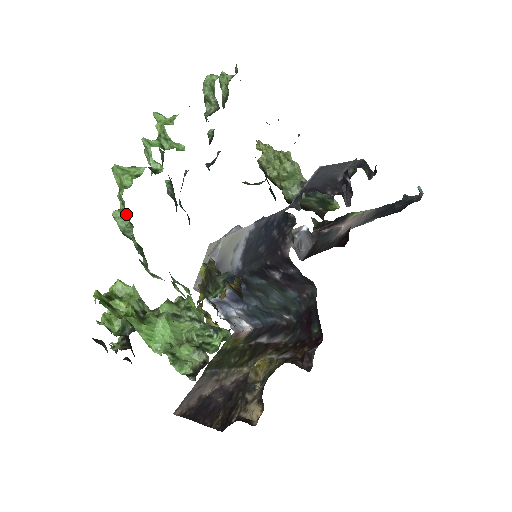
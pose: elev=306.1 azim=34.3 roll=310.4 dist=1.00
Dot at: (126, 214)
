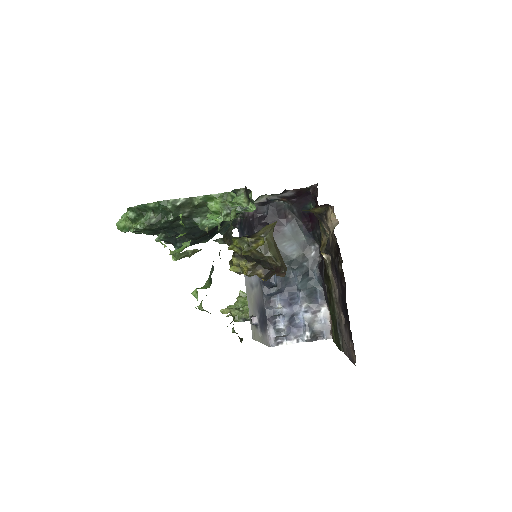
Dot at: occluded
